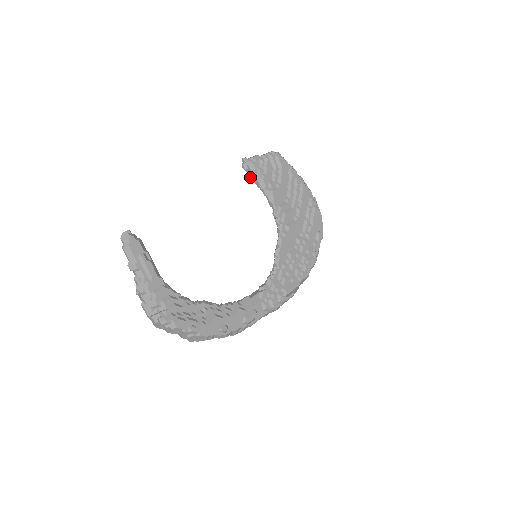
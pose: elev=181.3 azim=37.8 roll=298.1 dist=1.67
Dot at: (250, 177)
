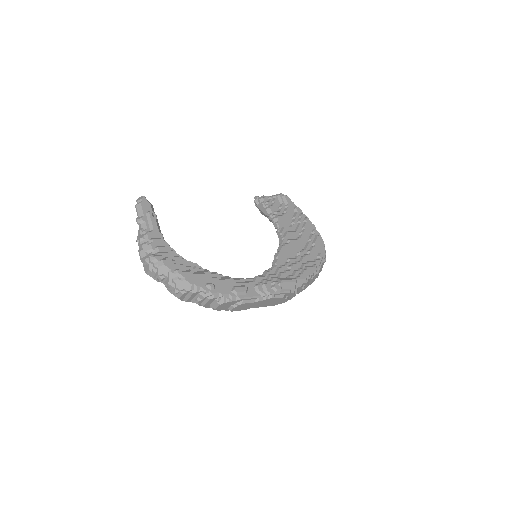
Dot at: (260, 209)
